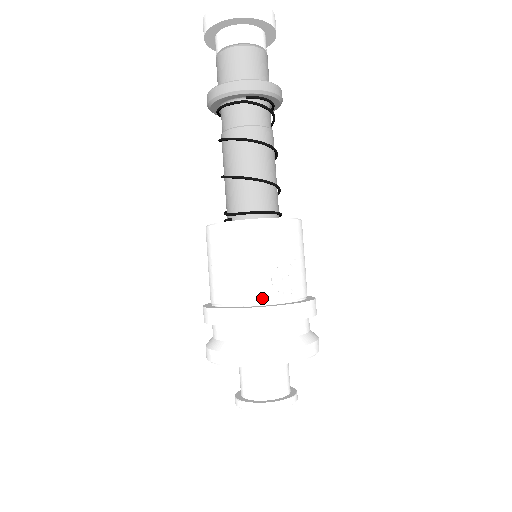
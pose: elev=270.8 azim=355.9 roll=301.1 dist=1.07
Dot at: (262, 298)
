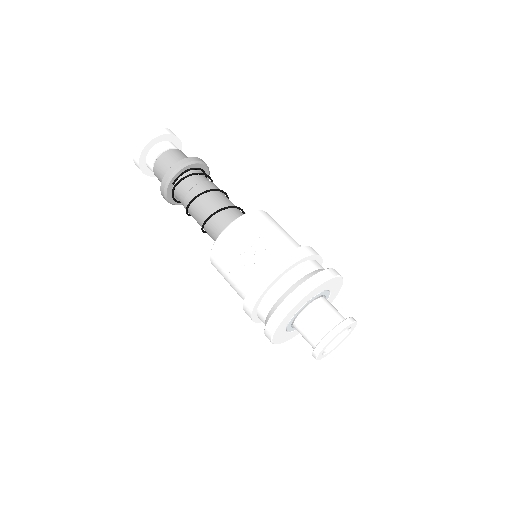
Dot at: (252, 282)
